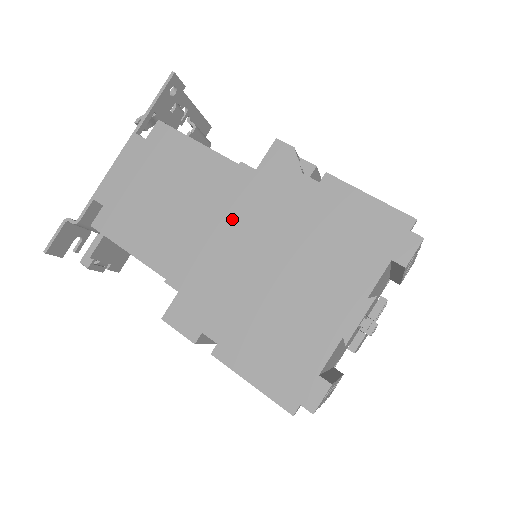
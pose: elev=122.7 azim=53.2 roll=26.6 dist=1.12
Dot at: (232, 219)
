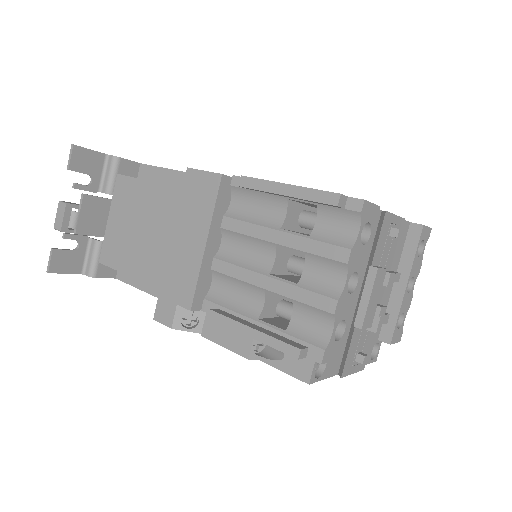
Dot at: occluded
